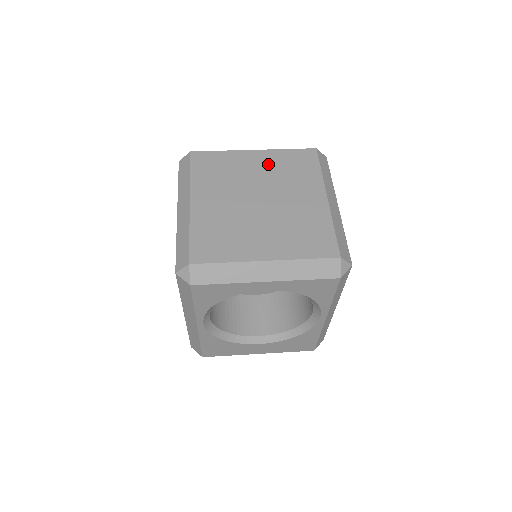
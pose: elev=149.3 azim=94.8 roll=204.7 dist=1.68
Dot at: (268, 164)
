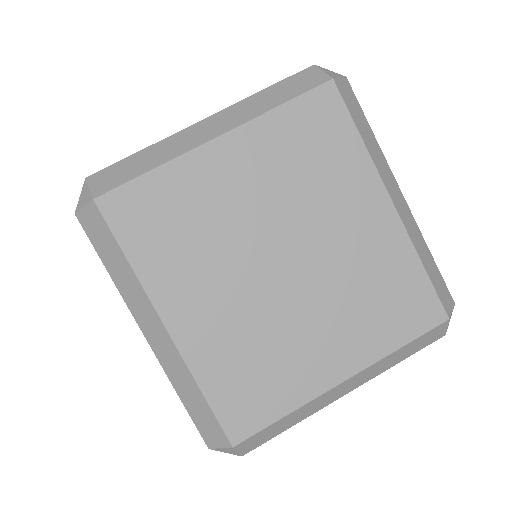
Dot at: (261, 165)
